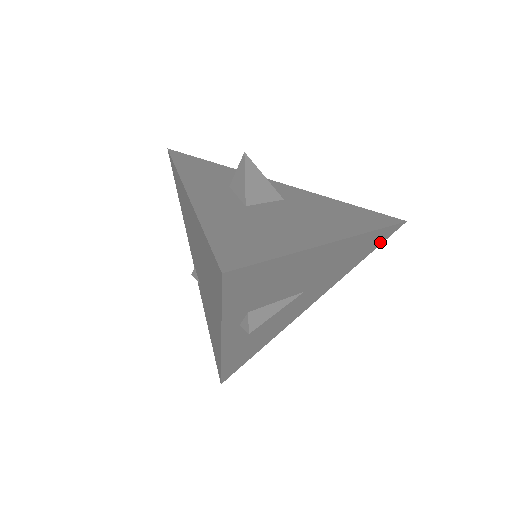
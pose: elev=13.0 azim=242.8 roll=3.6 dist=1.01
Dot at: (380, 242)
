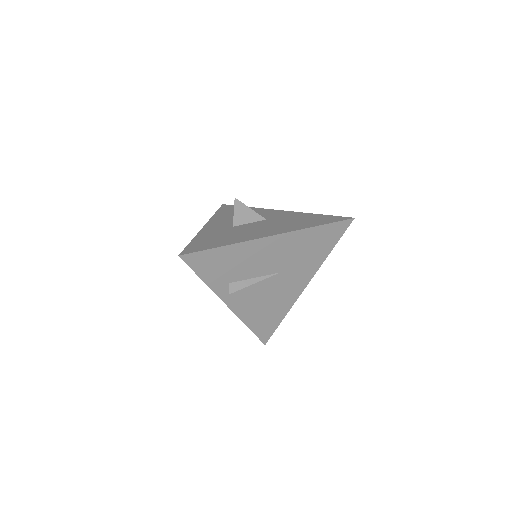
Dot at: (338, 235)
